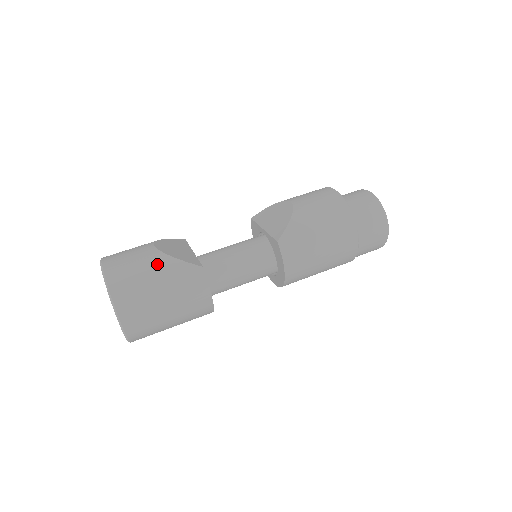
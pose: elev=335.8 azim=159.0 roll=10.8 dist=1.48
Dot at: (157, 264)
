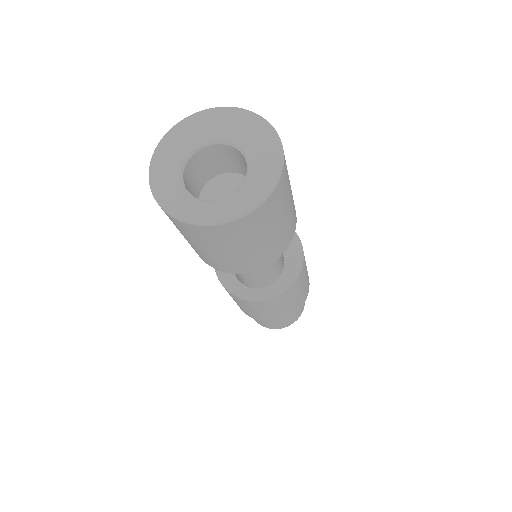
Dot at: occluded
